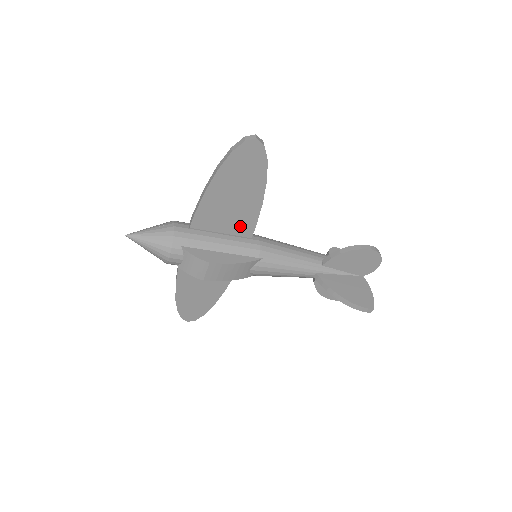
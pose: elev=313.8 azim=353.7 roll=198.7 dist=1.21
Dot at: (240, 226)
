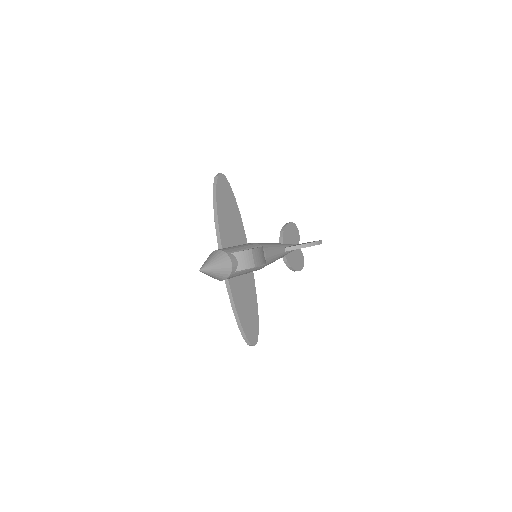
Dot at: (240, 237)
